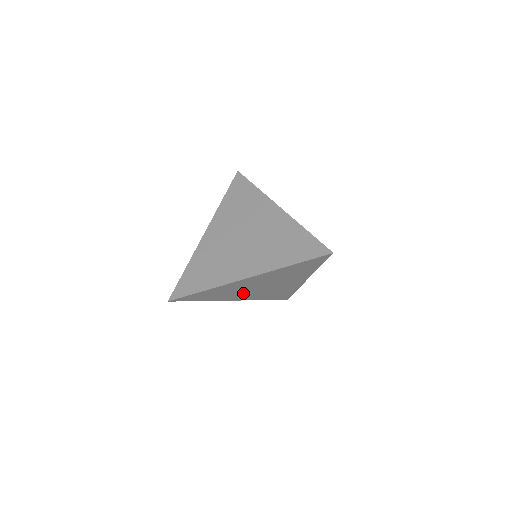
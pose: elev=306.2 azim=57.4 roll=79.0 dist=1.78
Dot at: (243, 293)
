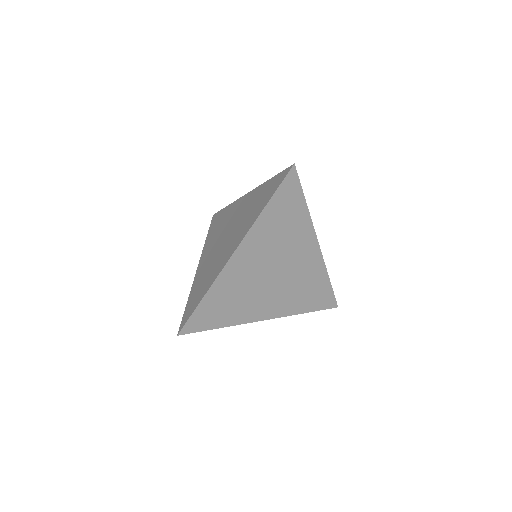
Dot at: (262, 297)
